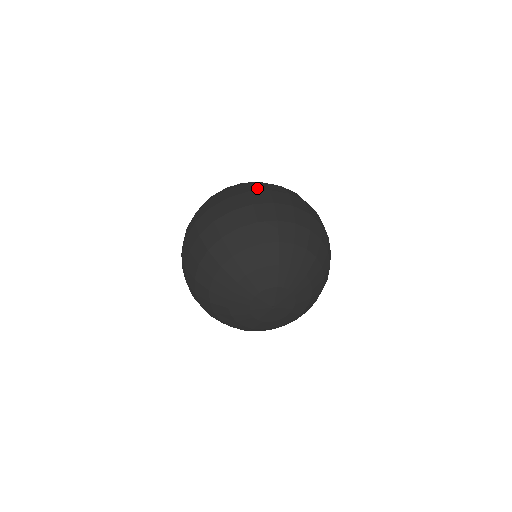
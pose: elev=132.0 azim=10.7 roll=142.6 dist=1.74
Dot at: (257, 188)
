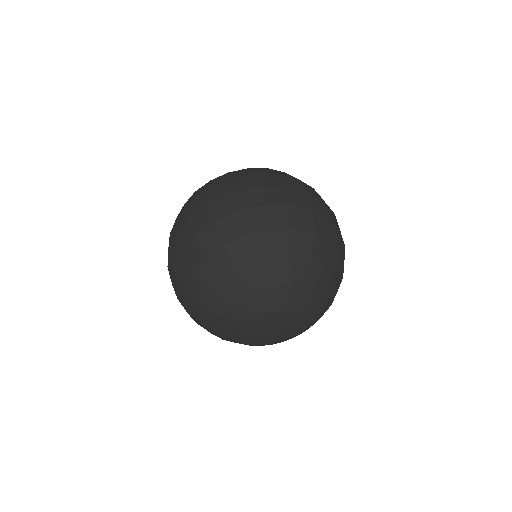
Dot at: (293, 184)
